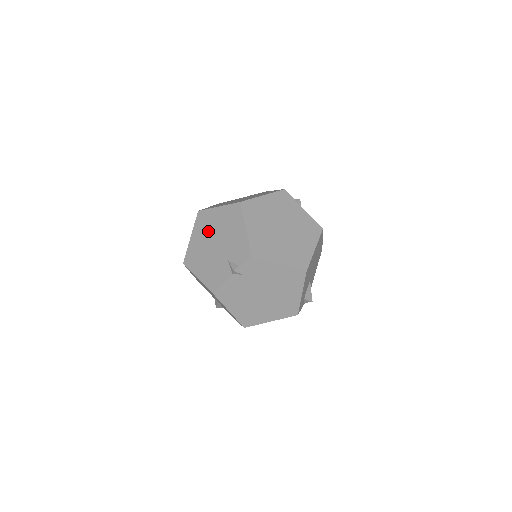
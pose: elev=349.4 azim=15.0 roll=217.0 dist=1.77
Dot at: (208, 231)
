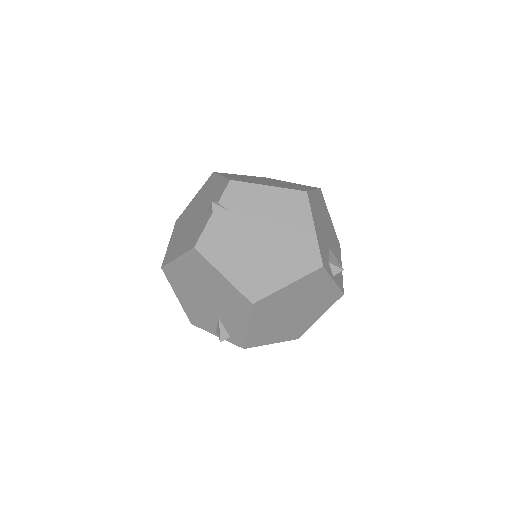
Dot at: (185, 219)
